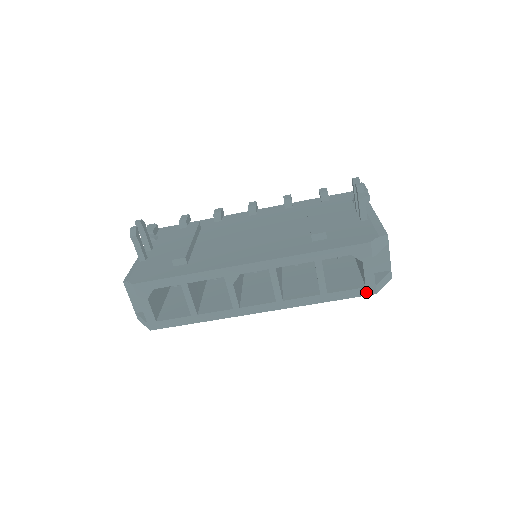
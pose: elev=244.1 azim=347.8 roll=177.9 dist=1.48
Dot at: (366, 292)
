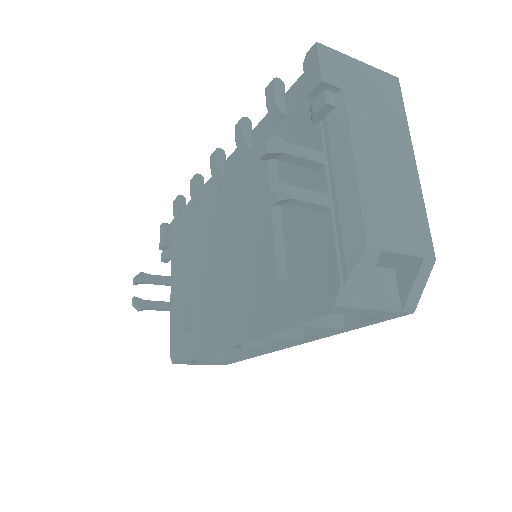
Dot at: (396, 316)
